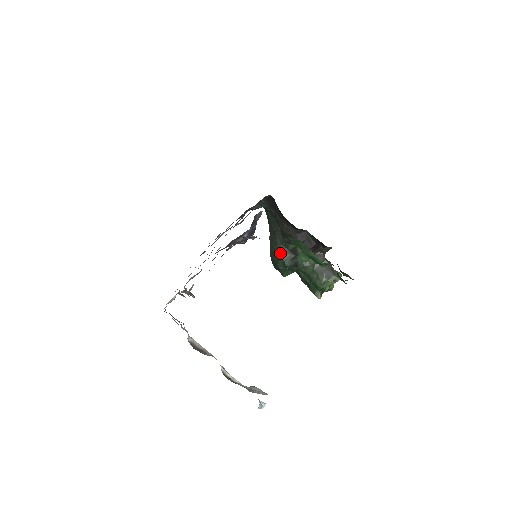
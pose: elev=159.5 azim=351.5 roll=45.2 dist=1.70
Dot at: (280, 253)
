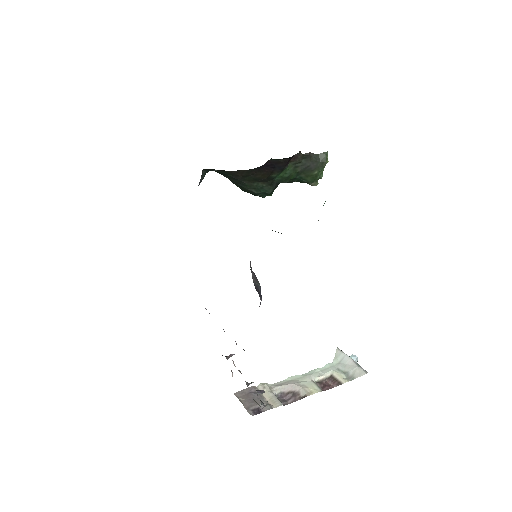
Dot at: (254, 189)
